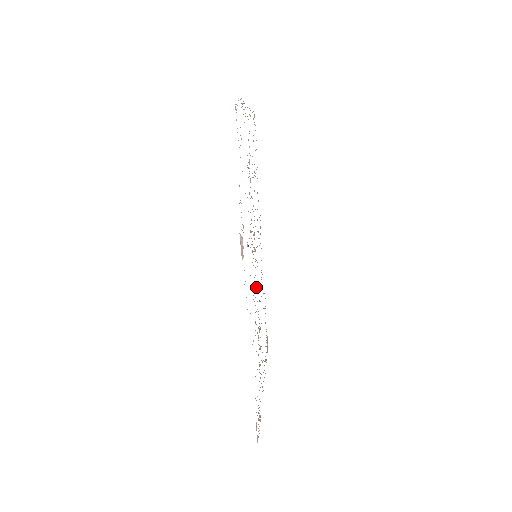
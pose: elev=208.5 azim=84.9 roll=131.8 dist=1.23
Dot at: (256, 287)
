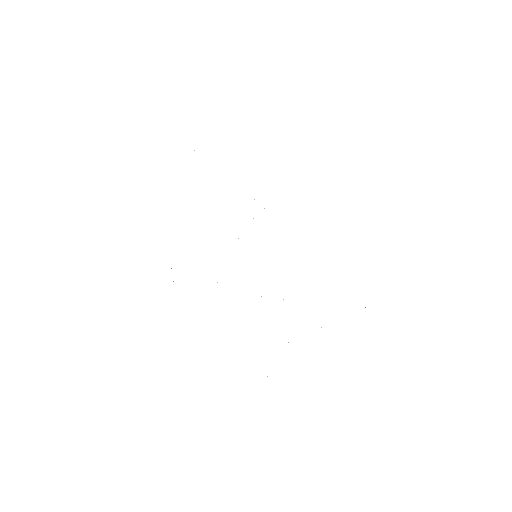
Dot at: occluded
